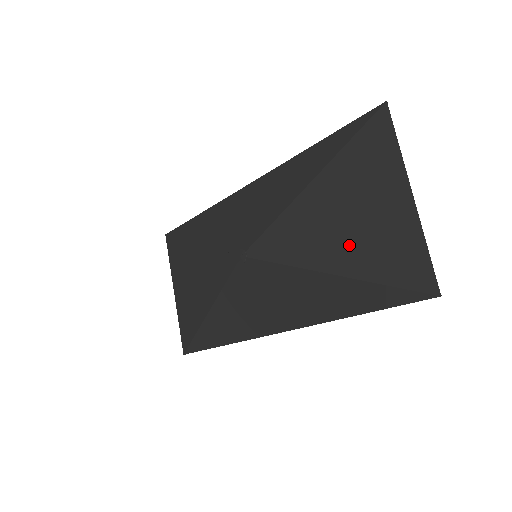
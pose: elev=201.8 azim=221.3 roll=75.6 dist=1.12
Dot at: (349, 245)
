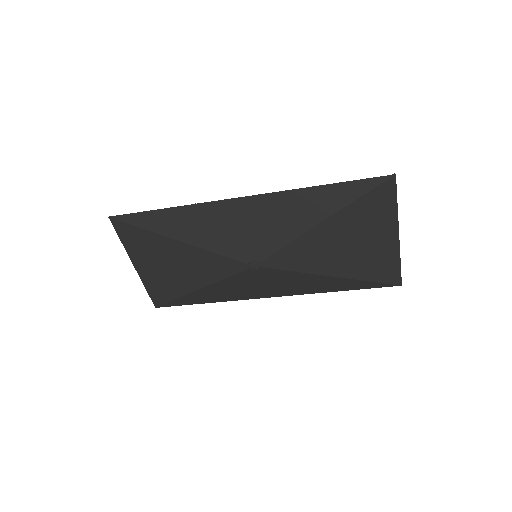
Dot at: (350, 261)
